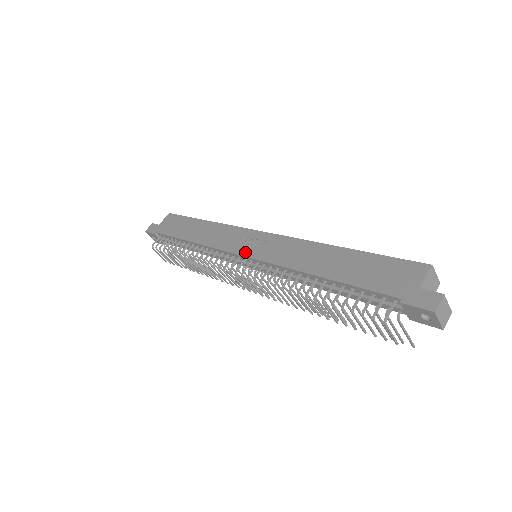
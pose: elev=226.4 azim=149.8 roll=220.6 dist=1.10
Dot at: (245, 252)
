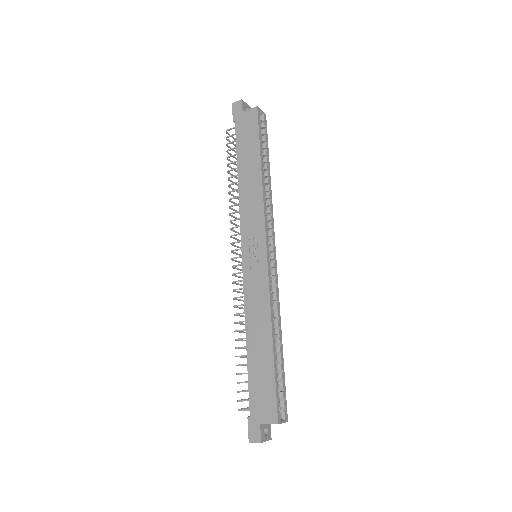
Dot at: (245, 254)
